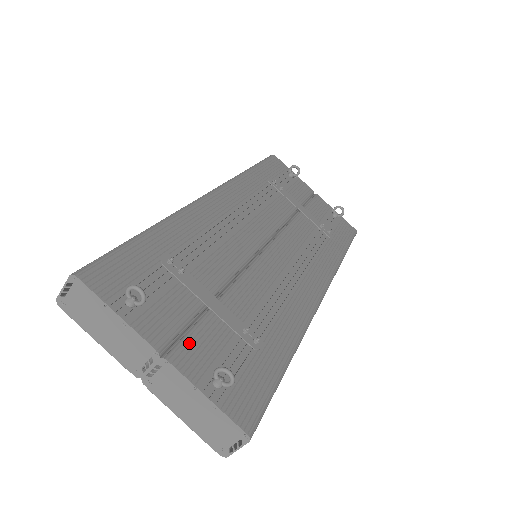
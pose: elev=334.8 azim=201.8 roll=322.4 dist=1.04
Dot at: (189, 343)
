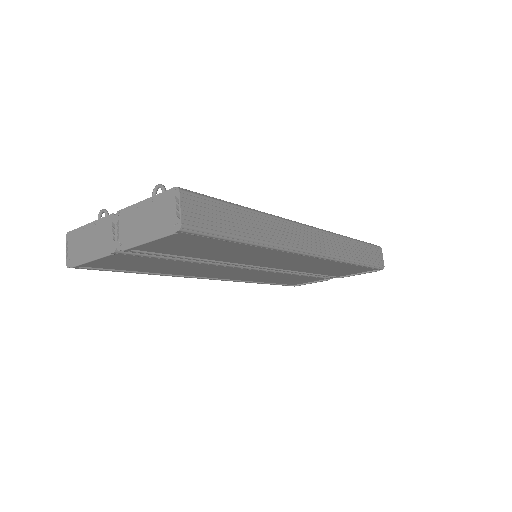
Dot at: occluded
